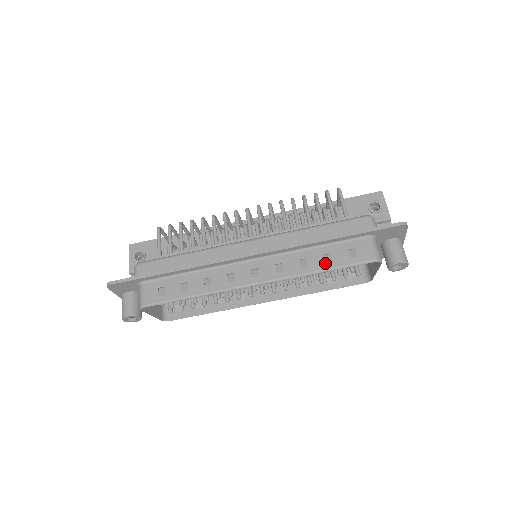
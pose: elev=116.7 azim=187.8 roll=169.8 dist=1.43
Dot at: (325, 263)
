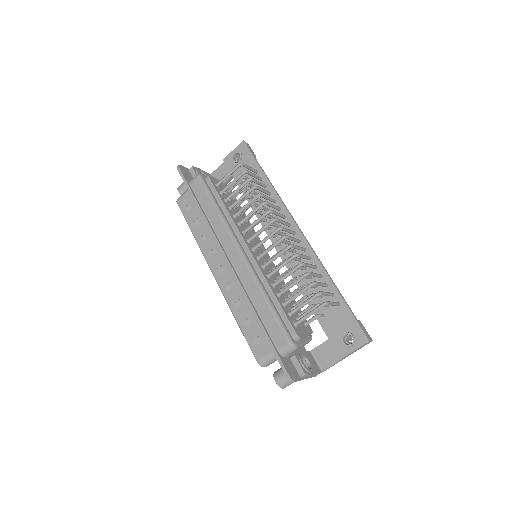
Dot at: (243, 322)
